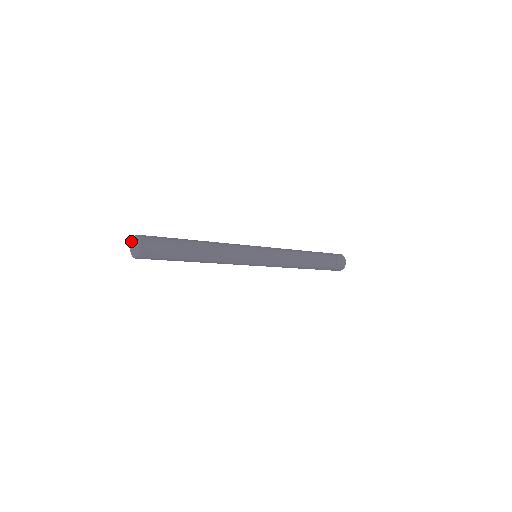
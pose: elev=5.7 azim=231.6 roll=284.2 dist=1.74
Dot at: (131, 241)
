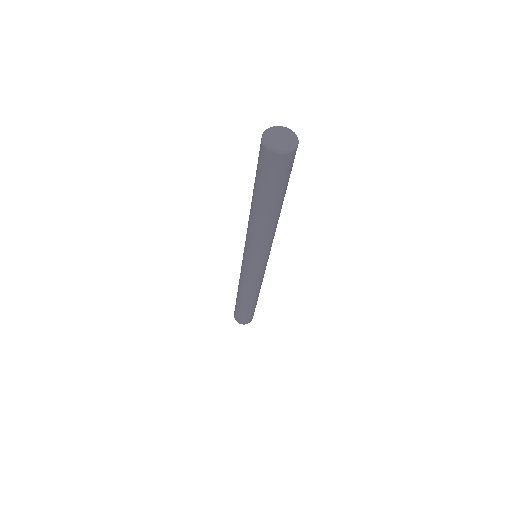
Dot at: (270, 128)
